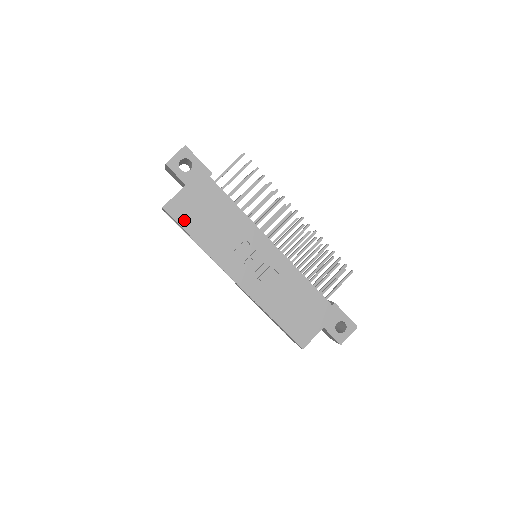
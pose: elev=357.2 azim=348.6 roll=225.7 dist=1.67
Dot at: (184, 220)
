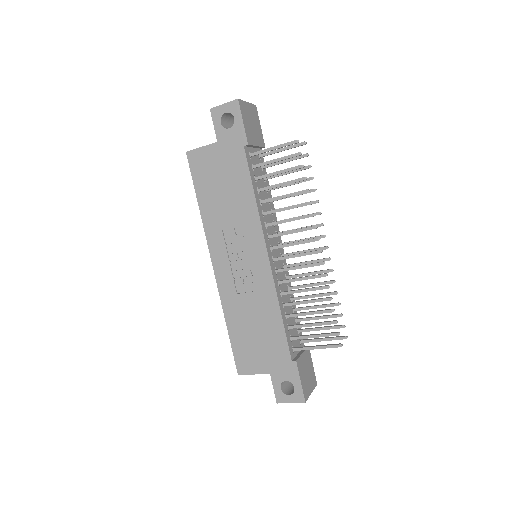
Dot at: (199, 176)
